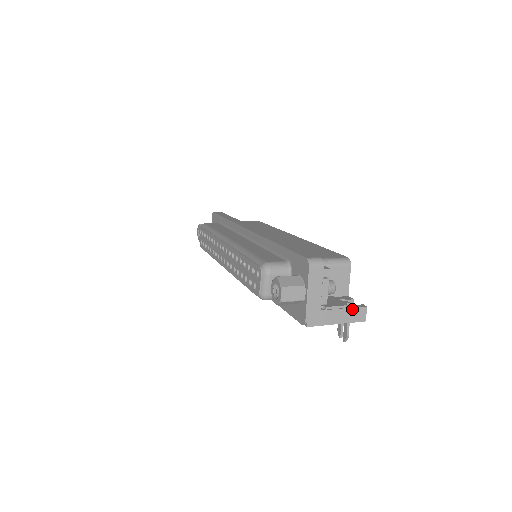
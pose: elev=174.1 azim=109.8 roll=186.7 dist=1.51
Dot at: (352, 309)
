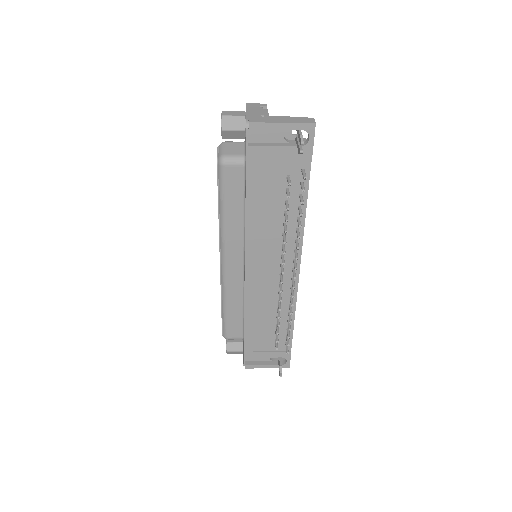
Dot at: (297, 118)
